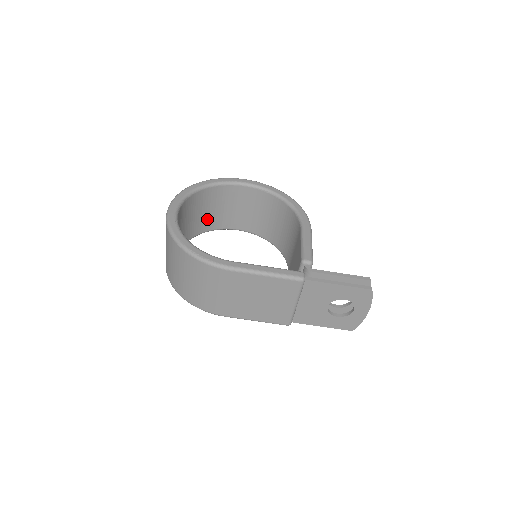
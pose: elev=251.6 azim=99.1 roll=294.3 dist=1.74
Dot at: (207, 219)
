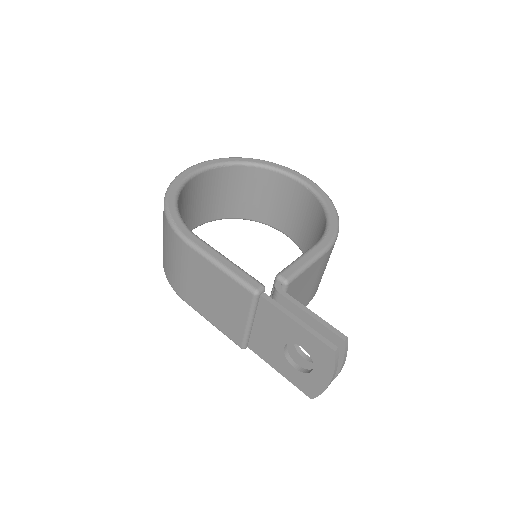
Dot at: (250, 204)
